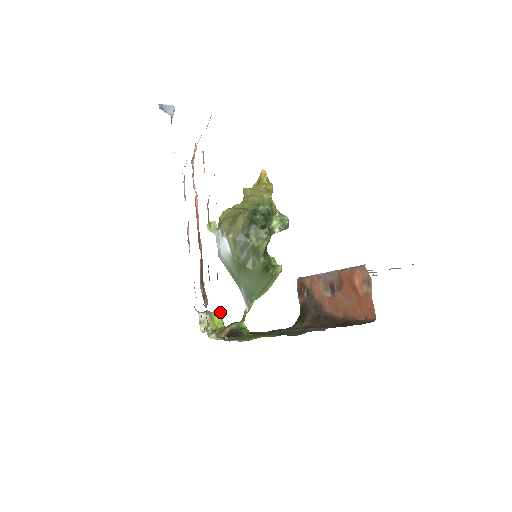
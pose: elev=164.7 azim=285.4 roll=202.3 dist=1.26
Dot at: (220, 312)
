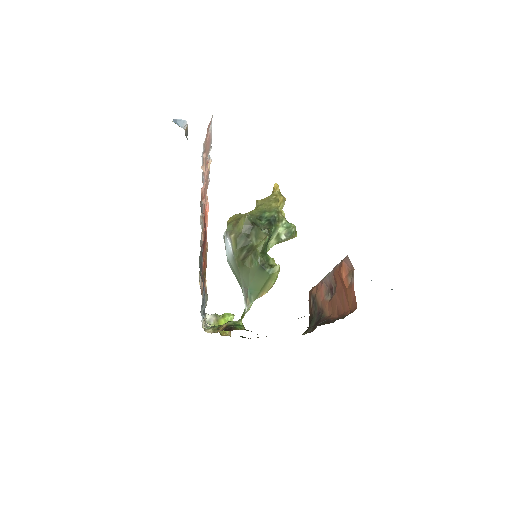
Dot at: (227, 316)
